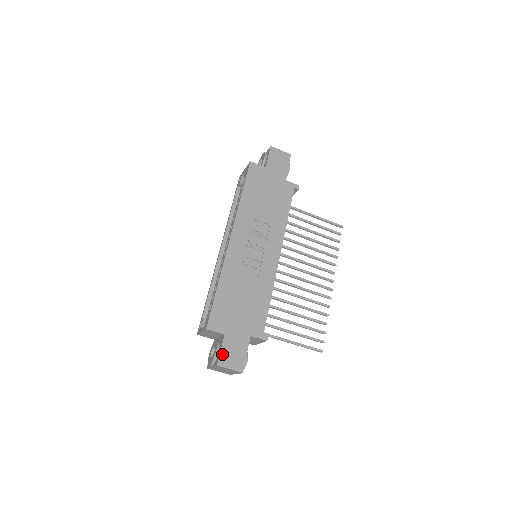
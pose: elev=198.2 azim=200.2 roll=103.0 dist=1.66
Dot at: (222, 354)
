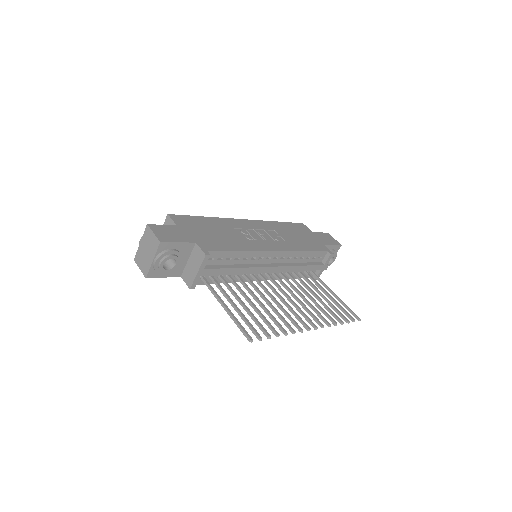
Dot at: (160, 226)
